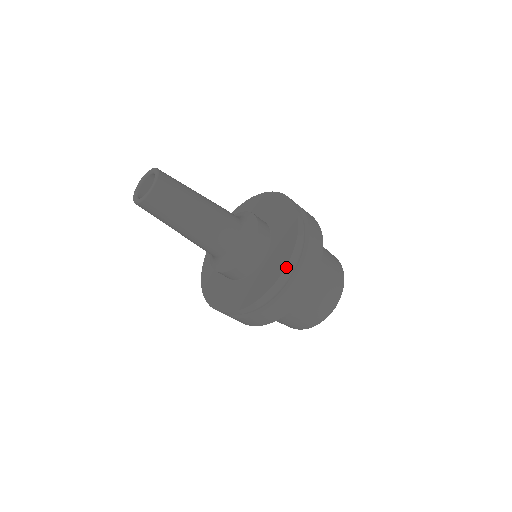
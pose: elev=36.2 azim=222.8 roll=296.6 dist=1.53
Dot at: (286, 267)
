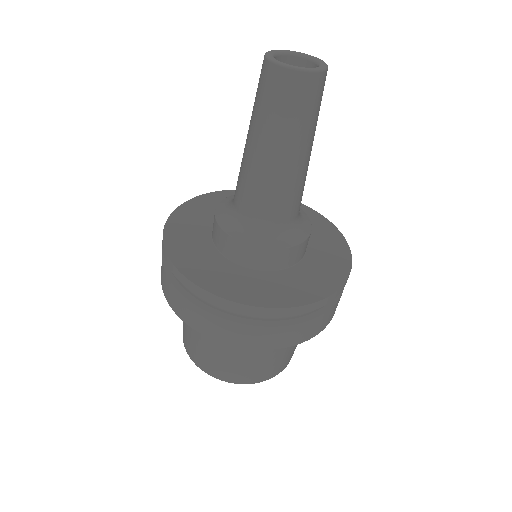
Dot at: (314, 303)
